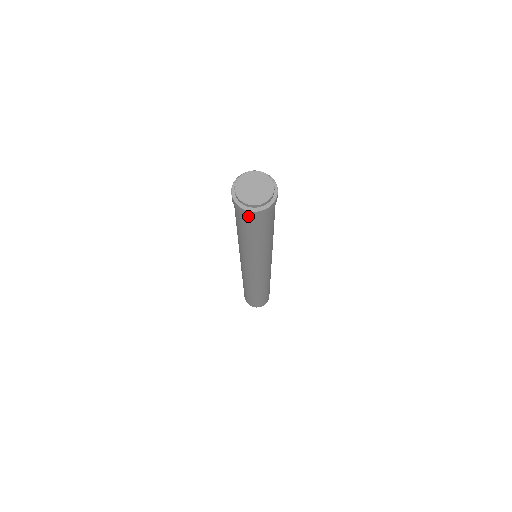
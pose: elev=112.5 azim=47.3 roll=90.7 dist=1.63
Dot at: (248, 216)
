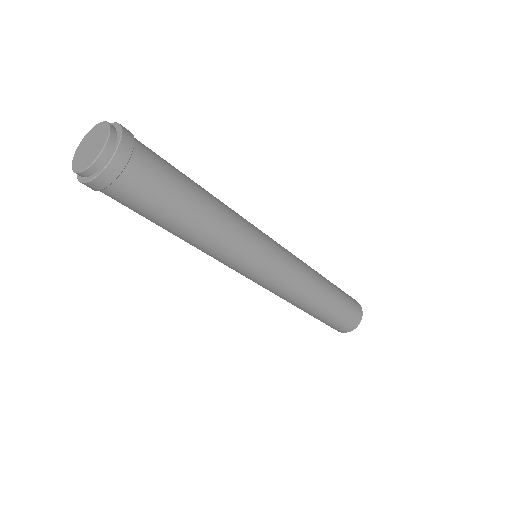
Dot at: occluded
